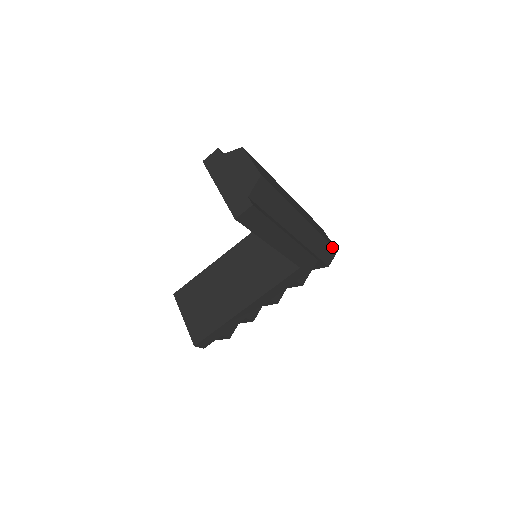
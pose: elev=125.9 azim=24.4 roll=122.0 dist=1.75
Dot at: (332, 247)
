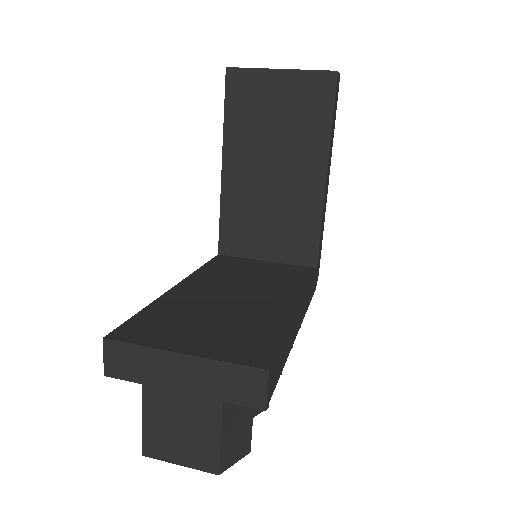
Dot at: occluded
